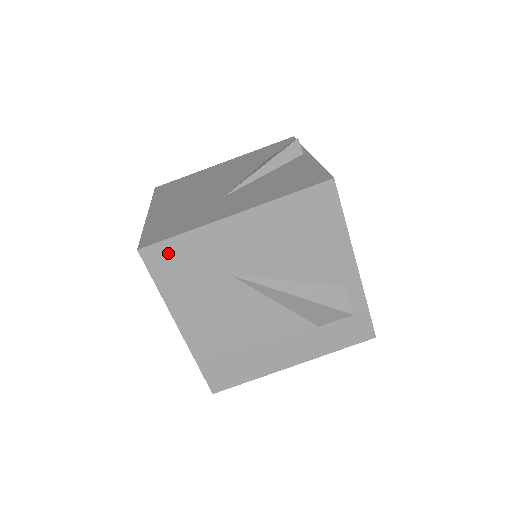
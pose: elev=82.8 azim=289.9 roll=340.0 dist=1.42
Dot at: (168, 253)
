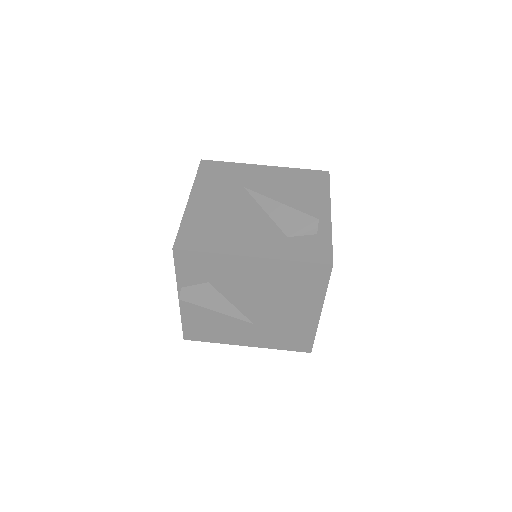
Dot at: (216, 166)
